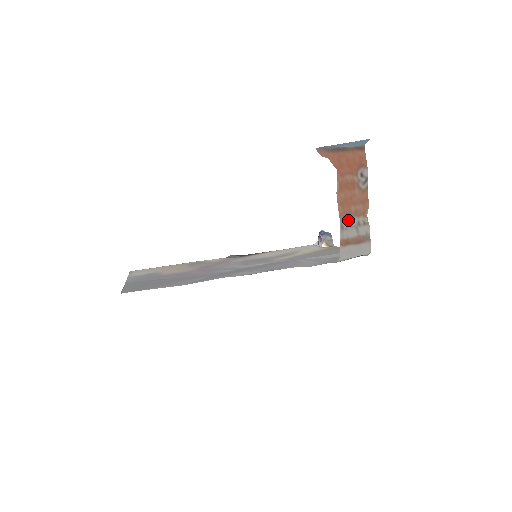
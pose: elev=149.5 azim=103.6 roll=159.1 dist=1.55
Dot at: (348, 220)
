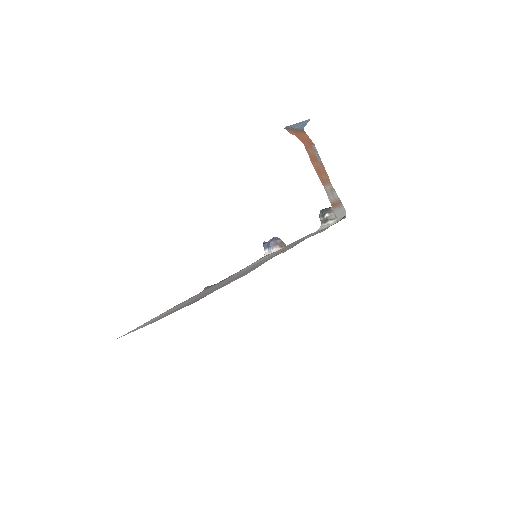
Dot at: (326, 186)
